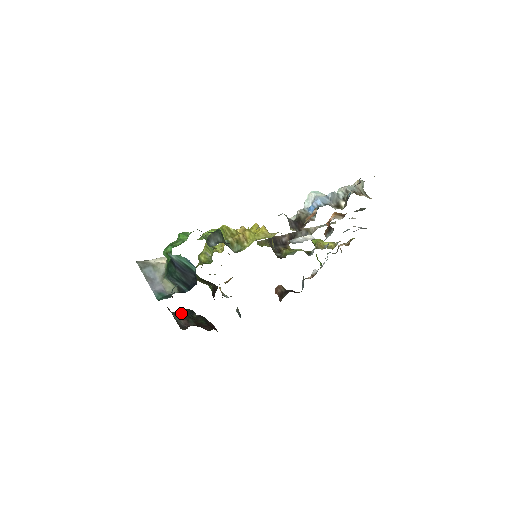
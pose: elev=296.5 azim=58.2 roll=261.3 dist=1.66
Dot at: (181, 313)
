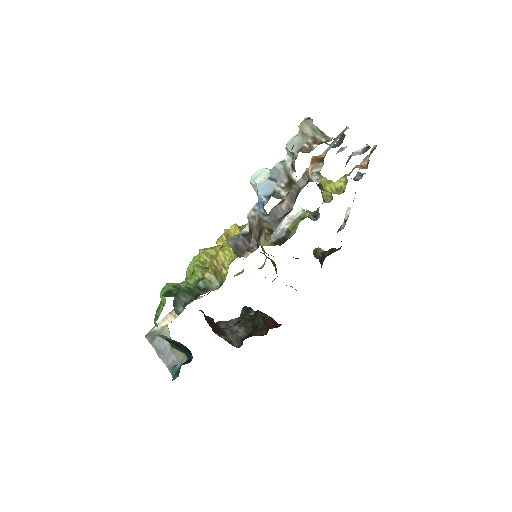
Dot at: (238, 317)
